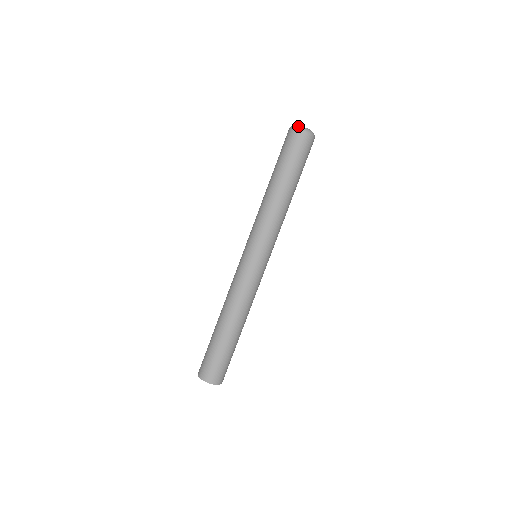
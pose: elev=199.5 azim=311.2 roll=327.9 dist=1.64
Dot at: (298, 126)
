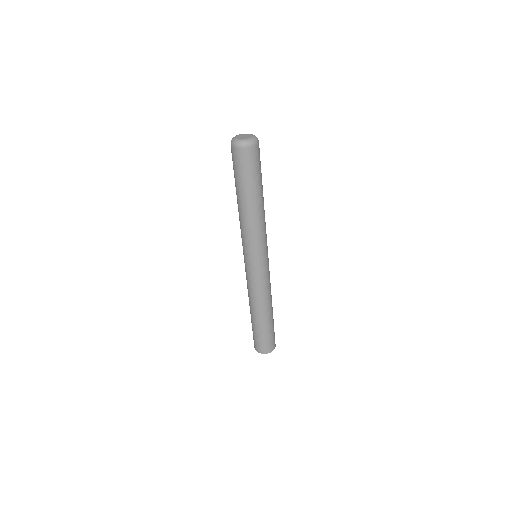
Dot at: (239, 142)
